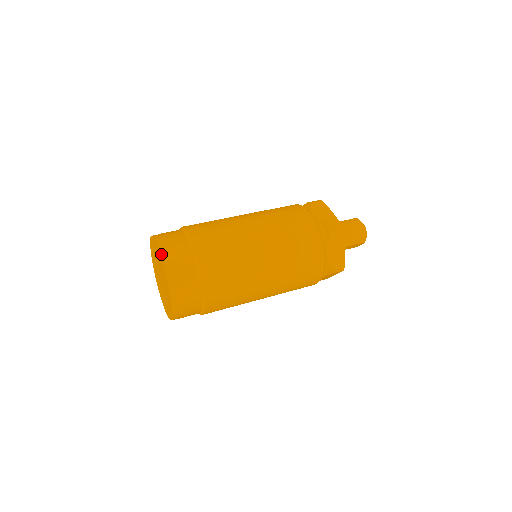
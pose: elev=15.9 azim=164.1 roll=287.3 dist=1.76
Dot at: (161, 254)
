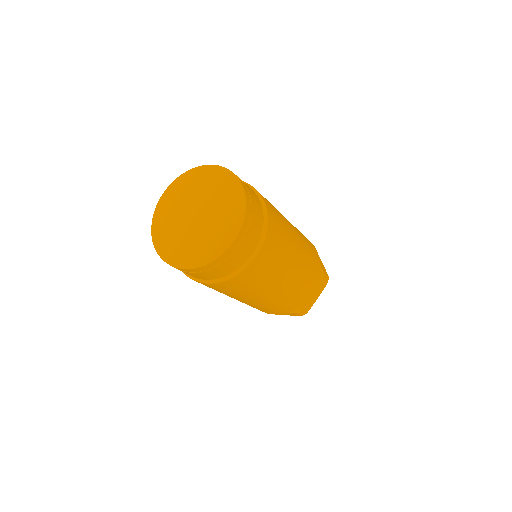
Dot at: (246, 196)
